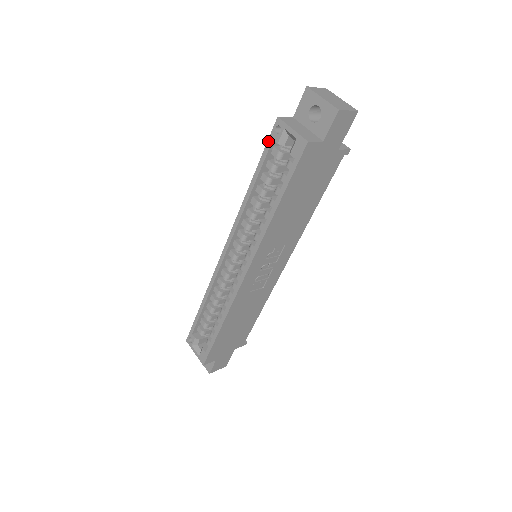
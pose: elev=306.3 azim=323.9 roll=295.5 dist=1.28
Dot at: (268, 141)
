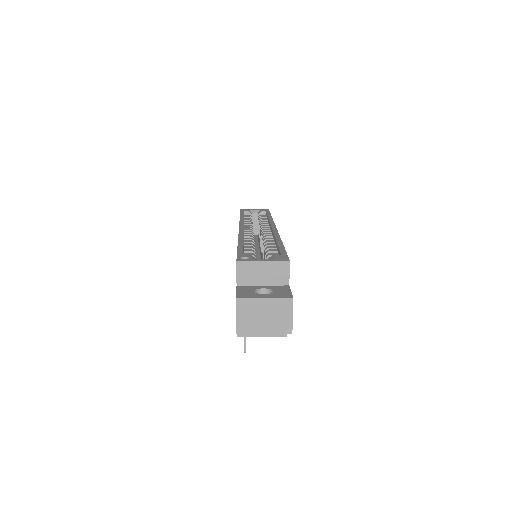
Dot at: (241, 211)
